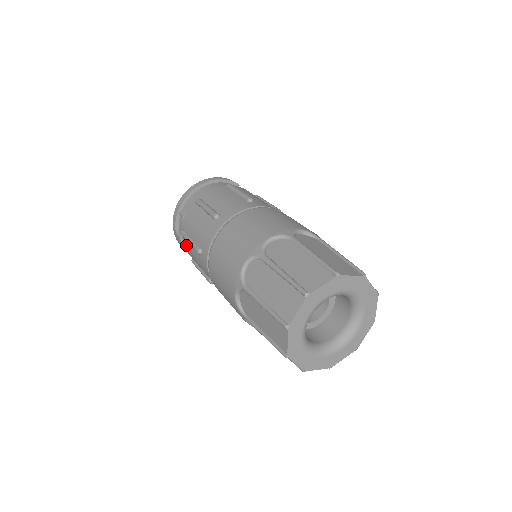
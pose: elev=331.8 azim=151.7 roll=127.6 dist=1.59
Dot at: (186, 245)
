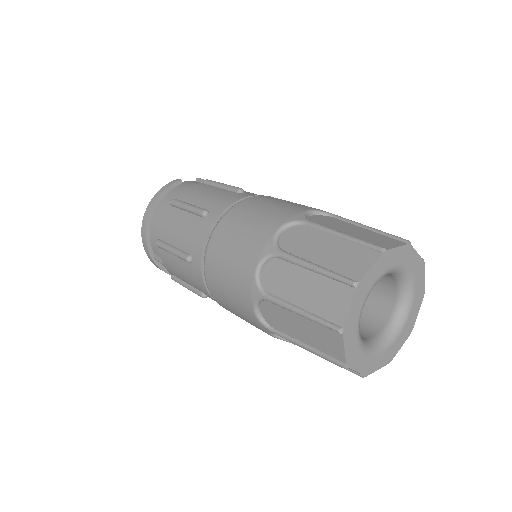
Dot at: occluded
